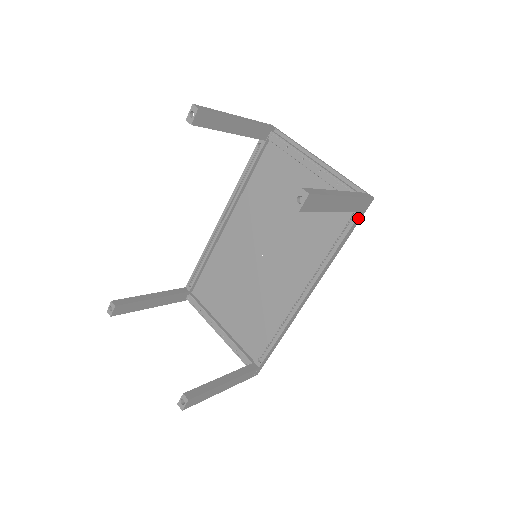
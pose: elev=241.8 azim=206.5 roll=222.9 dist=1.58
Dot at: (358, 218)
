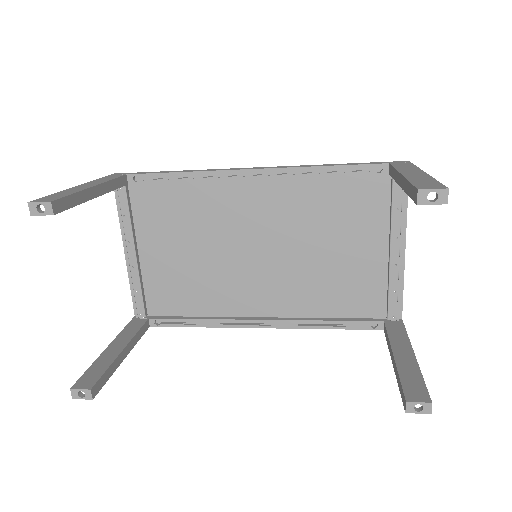
Dot at: (375, 328)
